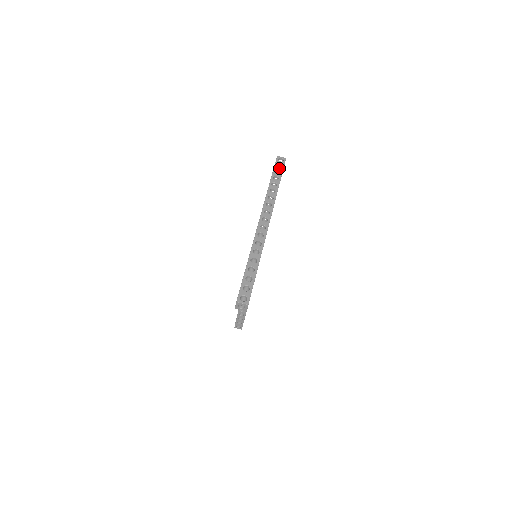
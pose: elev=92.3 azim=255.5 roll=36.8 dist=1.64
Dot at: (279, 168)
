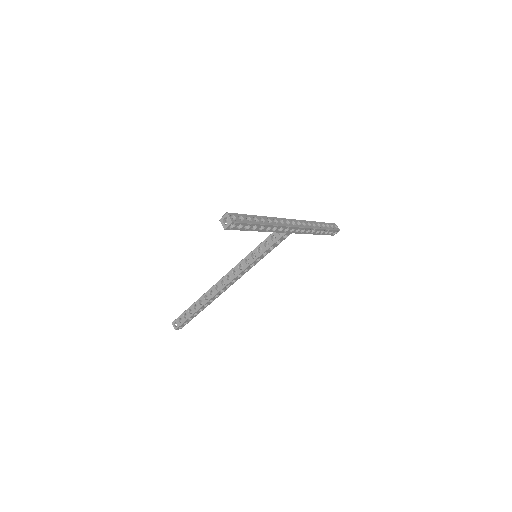
Dot at: occluded
